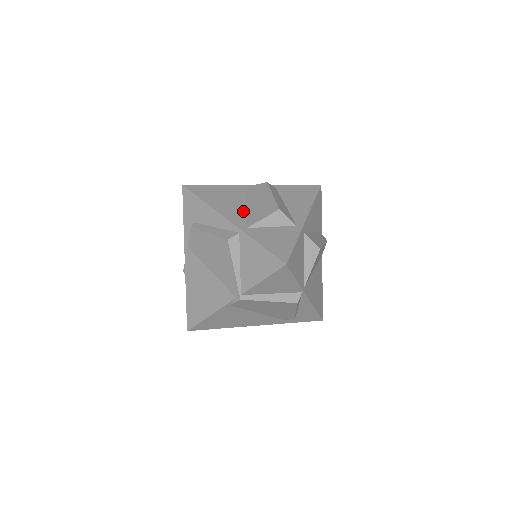
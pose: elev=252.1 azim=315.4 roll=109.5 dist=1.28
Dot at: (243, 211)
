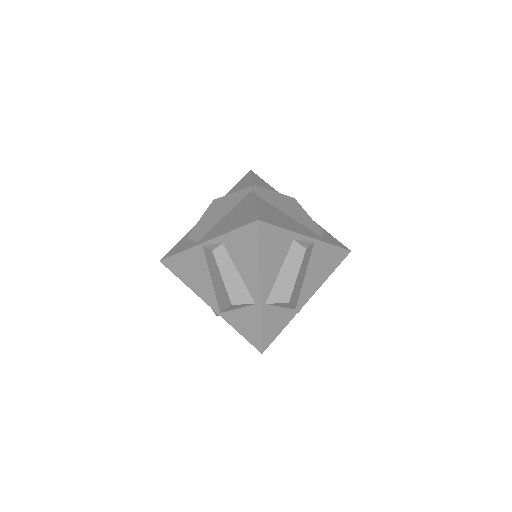
Dot at: occluded
